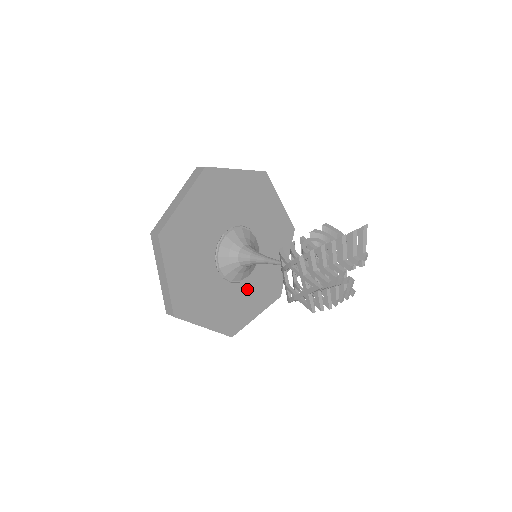
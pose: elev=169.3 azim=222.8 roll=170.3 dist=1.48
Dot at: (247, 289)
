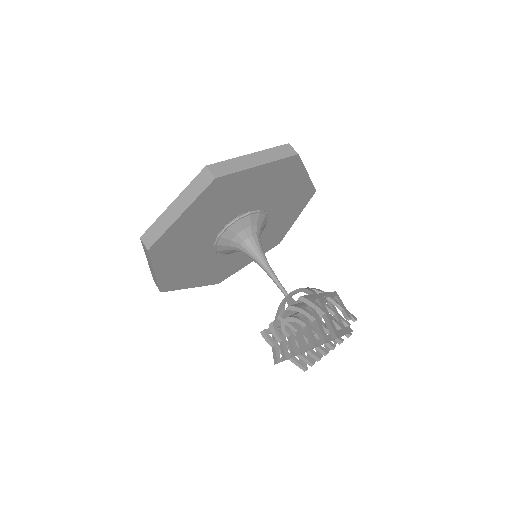
Dot at: (271, 224)
